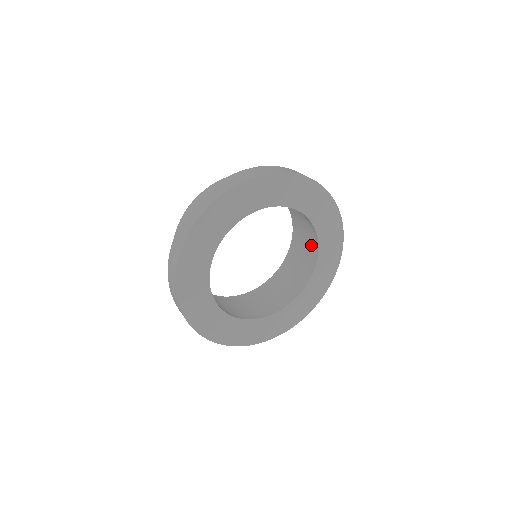
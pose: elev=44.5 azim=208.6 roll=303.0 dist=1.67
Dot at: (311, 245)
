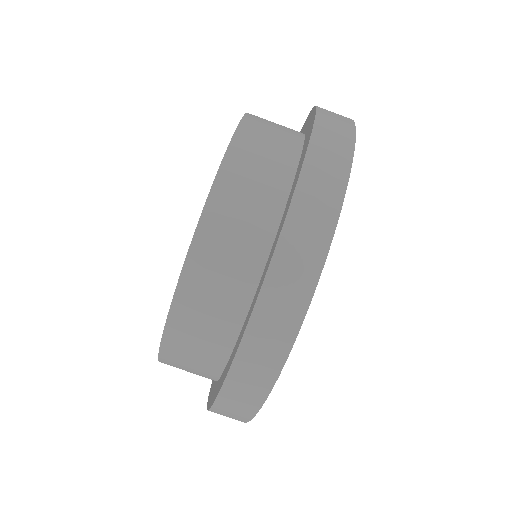
Dot at: occluded
